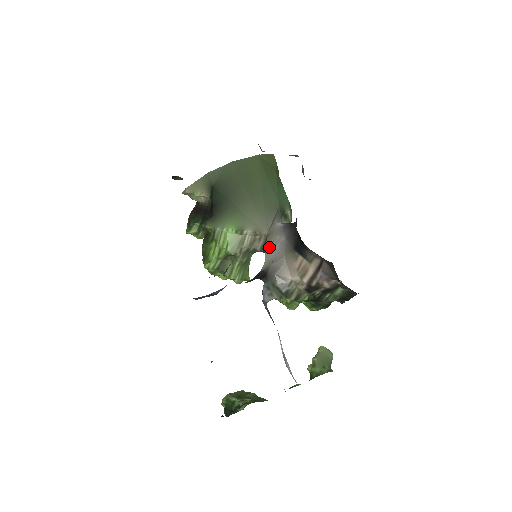
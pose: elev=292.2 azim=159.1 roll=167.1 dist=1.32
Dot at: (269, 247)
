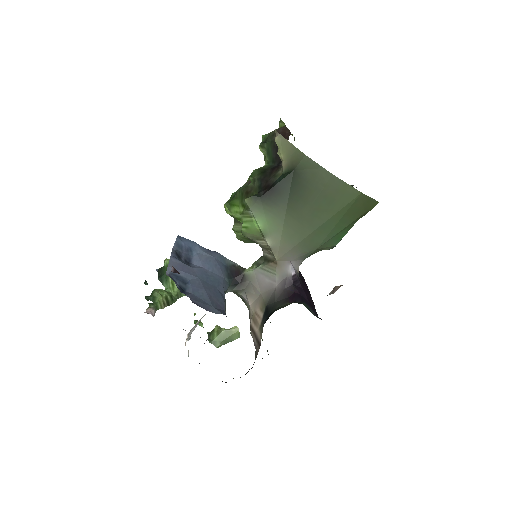
Dot at: (265, 270)
